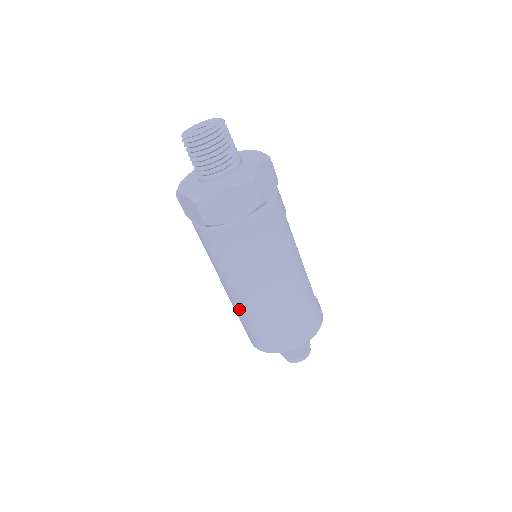
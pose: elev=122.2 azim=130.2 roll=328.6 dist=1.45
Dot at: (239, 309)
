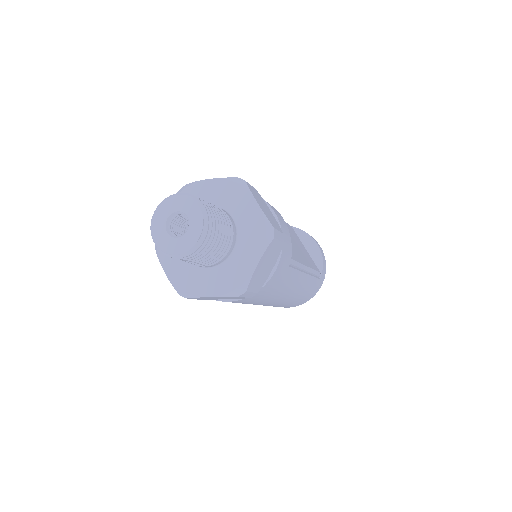
Dot at: occluded
